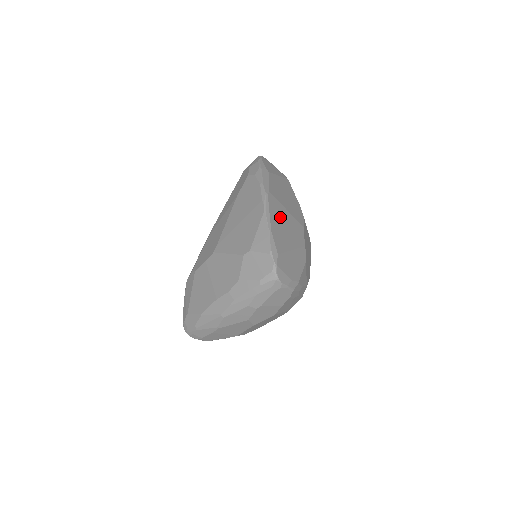
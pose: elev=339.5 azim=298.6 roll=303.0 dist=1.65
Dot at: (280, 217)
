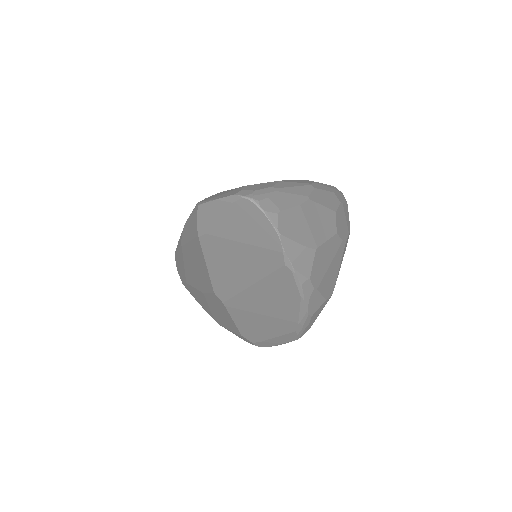
Dot at: occluded
